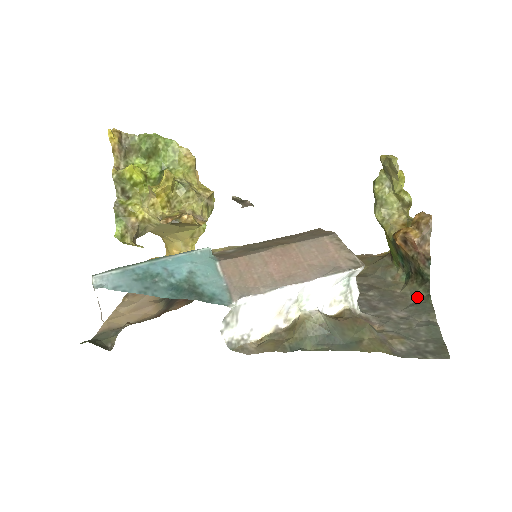
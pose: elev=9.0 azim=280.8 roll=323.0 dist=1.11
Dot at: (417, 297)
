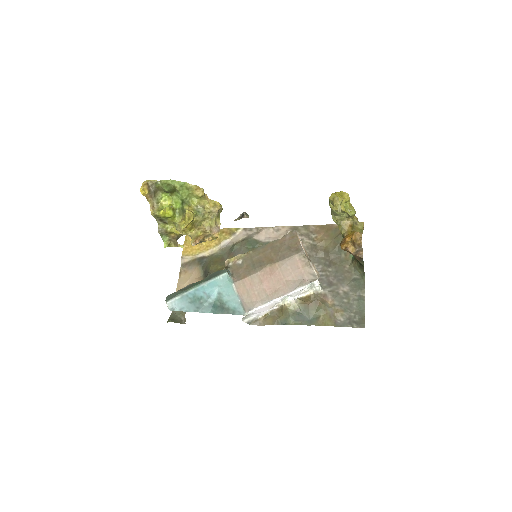
Dot at: (357, 273)
